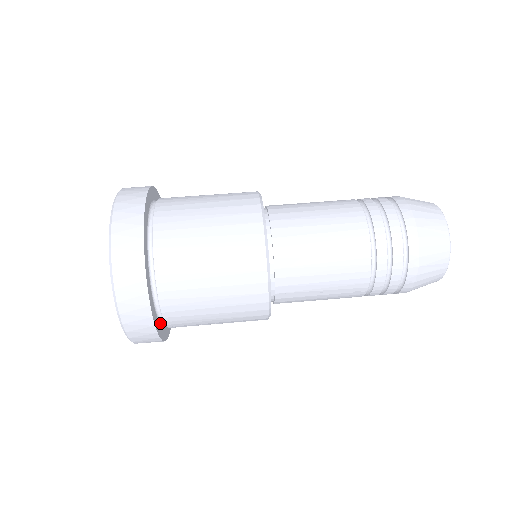
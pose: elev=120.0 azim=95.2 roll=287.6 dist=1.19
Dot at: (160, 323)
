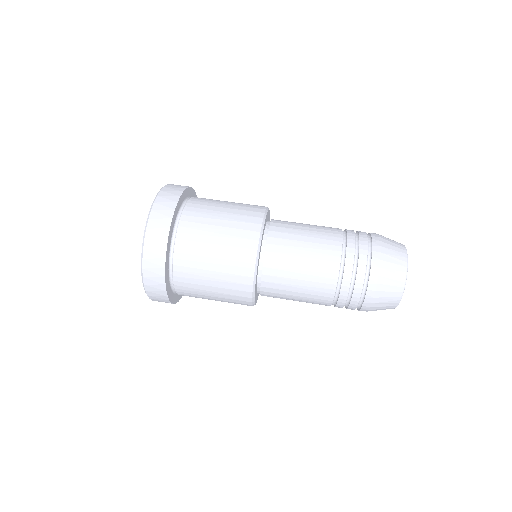
Dot at: (175, 293)
